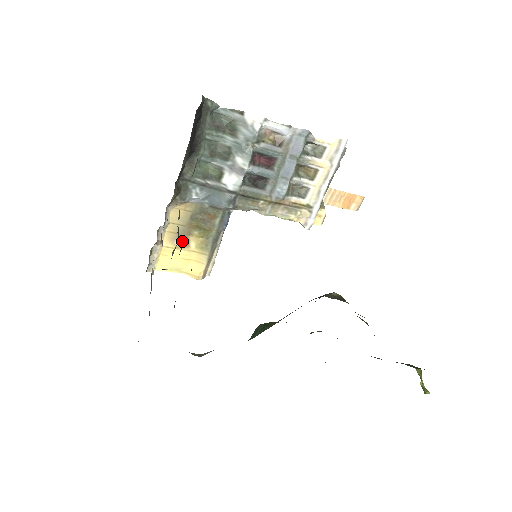
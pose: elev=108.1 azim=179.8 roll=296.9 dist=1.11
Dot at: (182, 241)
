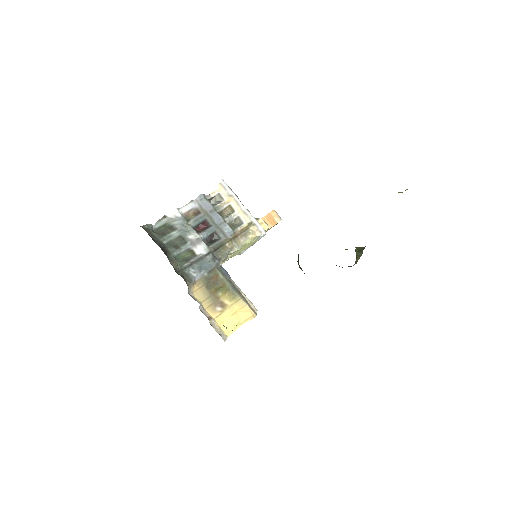
Dot at: (219, 306)
